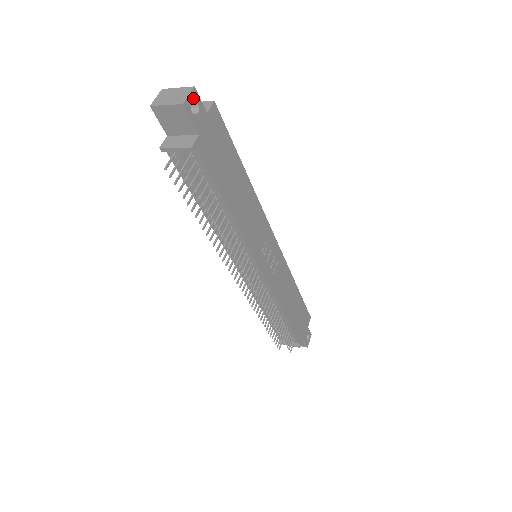
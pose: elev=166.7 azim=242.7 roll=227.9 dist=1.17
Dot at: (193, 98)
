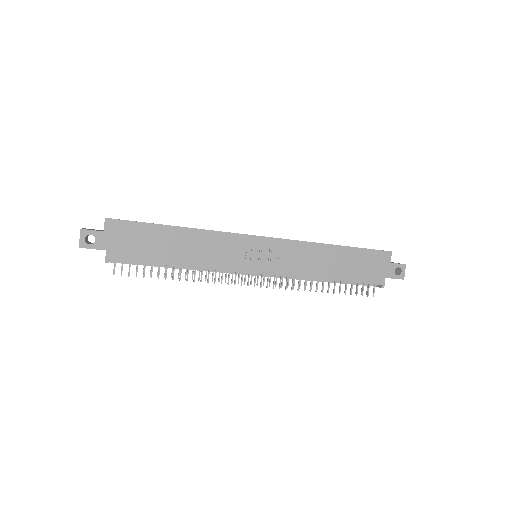
Dot at: (85, 236)
